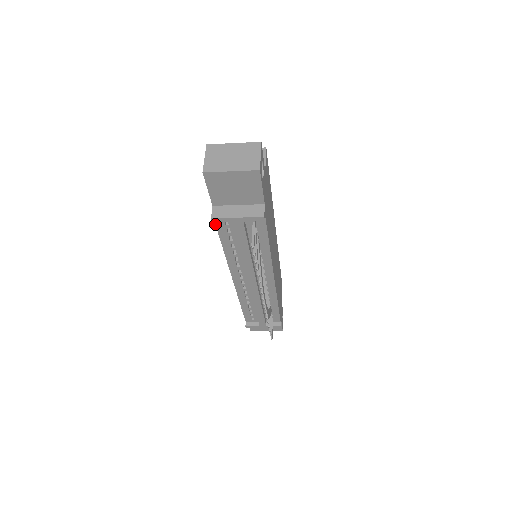
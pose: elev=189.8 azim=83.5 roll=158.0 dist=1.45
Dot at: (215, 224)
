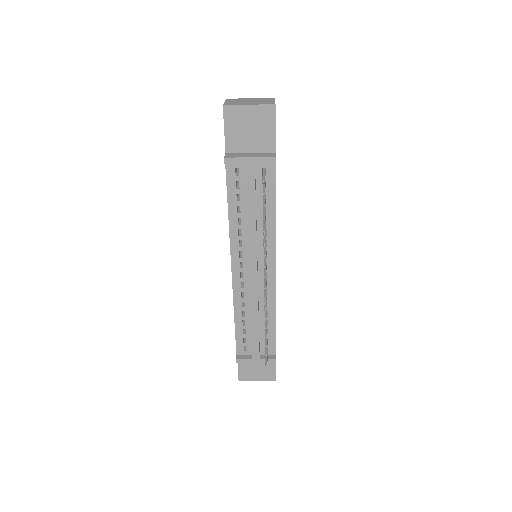
Dot at: occluded
